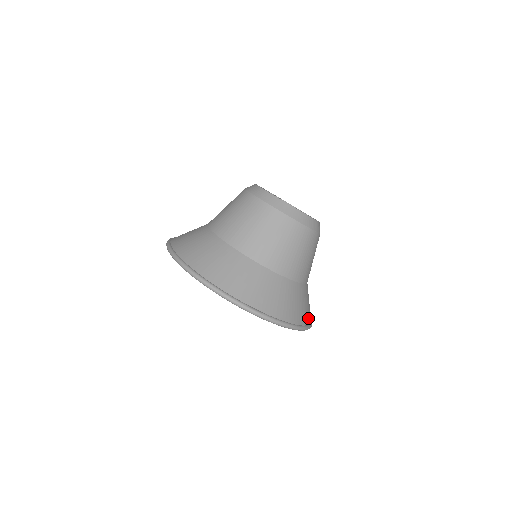
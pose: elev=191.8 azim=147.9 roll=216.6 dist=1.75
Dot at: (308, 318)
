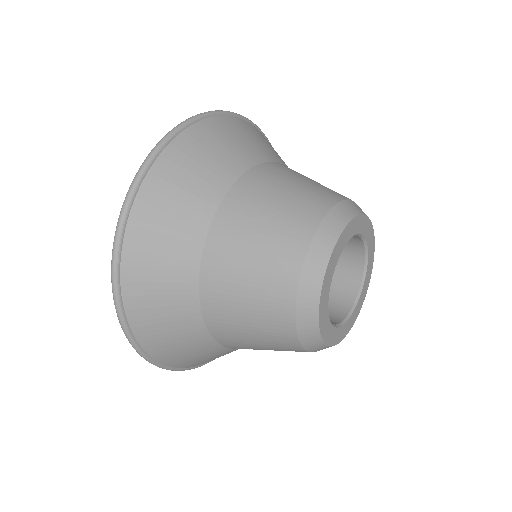
Dot at: occluded
